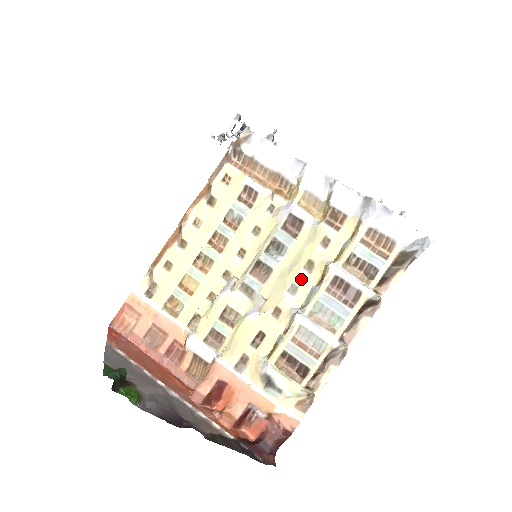
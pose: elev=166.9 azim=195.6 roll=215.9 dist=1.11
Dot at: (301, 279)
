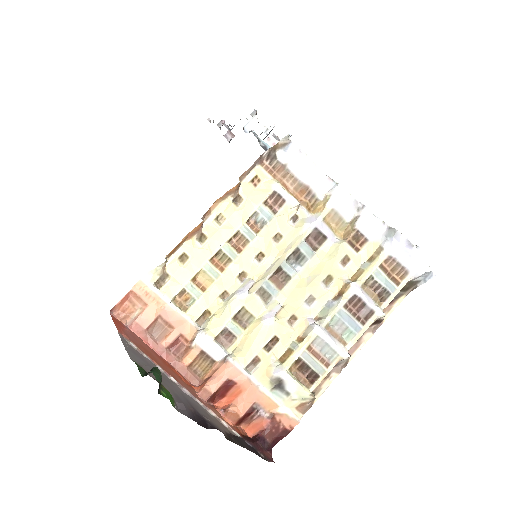
Dot at: (319, 292)
